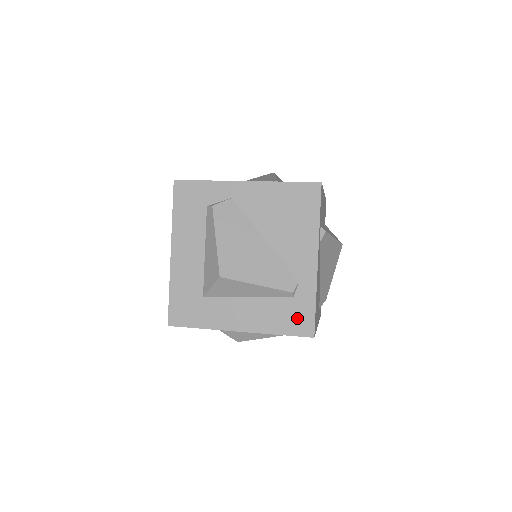
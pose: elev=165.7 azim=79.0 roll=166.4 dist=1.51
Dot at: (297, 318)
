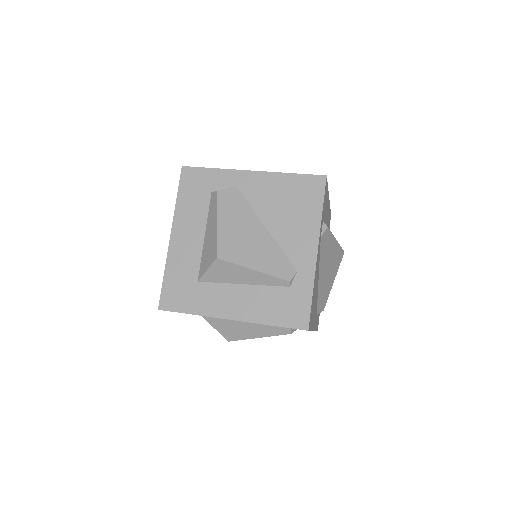
Dot at: (292, 309)
